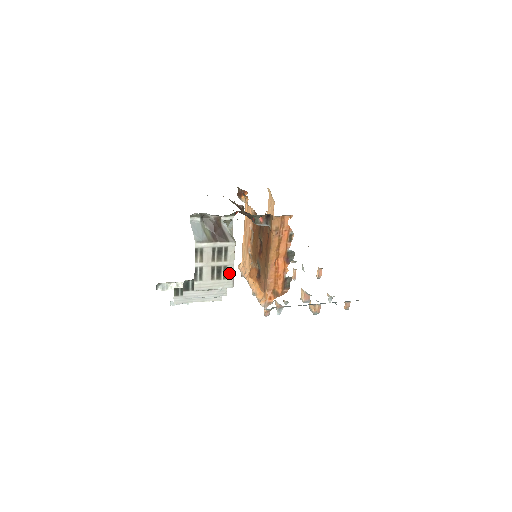
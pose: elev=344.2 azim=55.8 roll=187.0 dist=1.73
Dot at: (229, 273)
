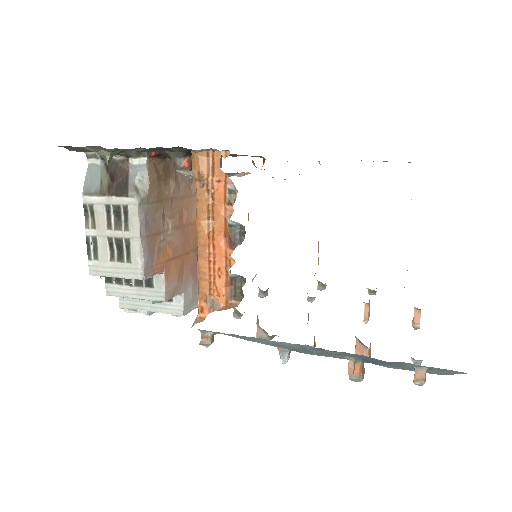
Dot at: (134, 252)
